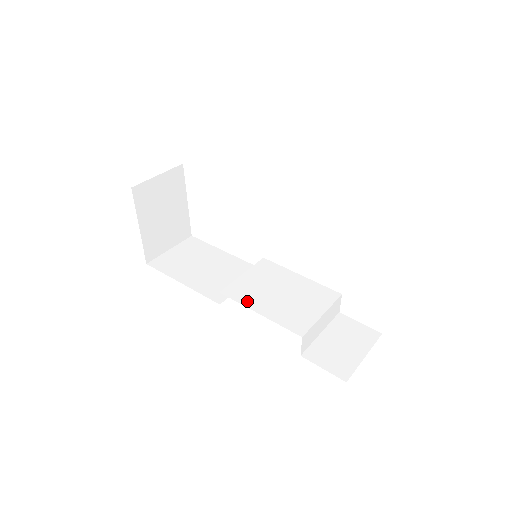
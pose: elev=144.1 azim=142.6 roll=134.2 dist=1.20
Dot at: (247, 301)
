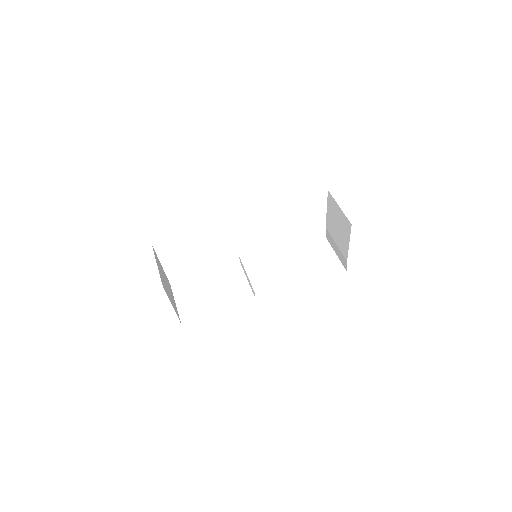
Dot at: (273, 282)
